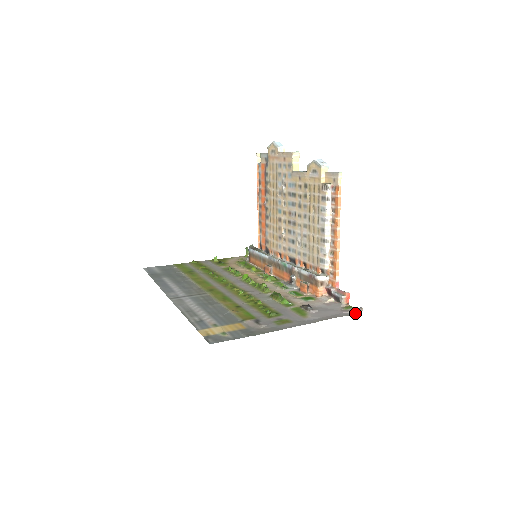
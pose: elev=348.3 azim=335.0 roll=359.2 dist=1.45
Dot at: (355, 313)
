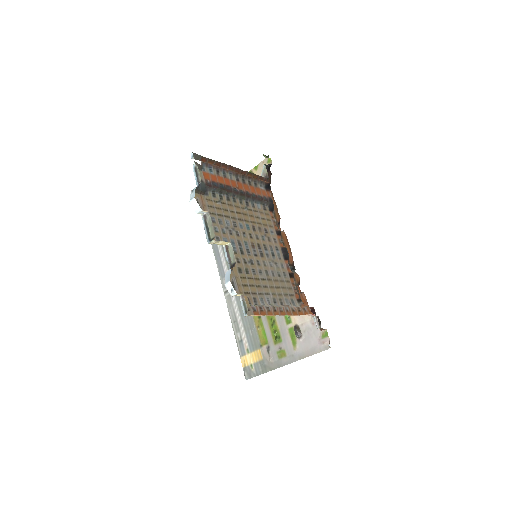
Dot at: (327, 348)
